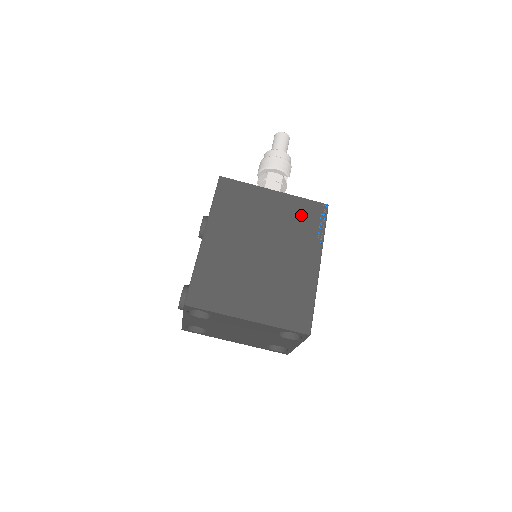
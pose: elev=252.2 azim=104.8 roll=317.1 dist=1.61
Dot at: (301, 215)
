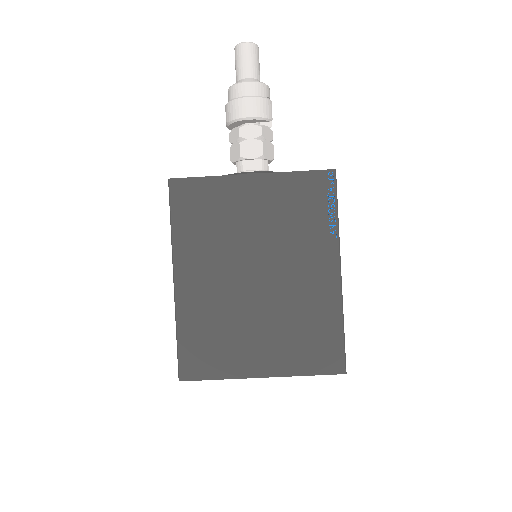
Dot at: (298, 201)
